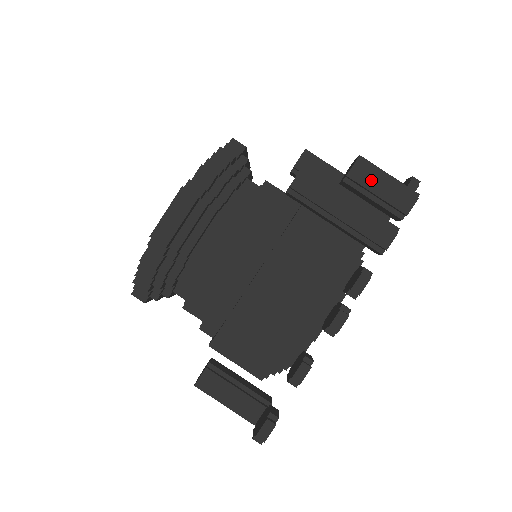
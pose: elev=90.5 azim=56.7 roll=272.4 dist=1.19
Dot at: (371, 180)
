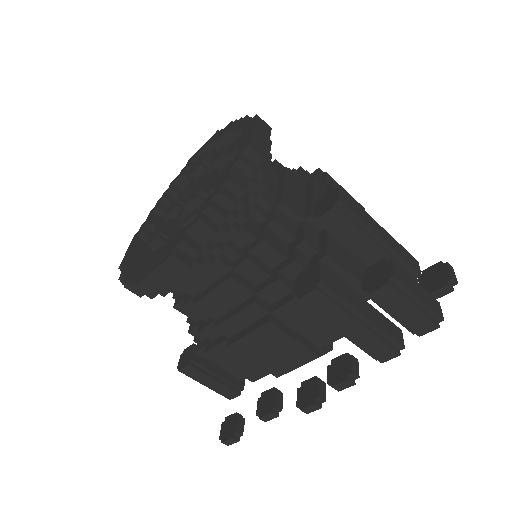
Dot at: (395, 304)
